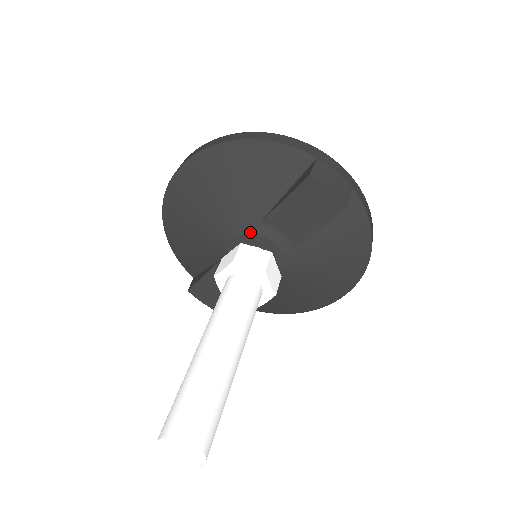
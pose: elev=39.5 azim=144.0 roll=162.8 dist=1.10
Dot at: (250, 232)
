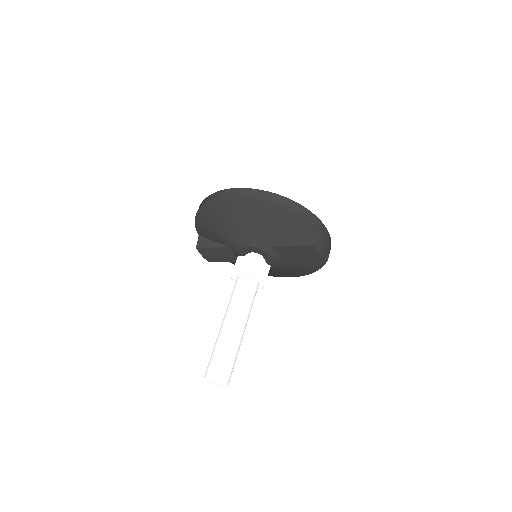
Dot at: (262, 248)
